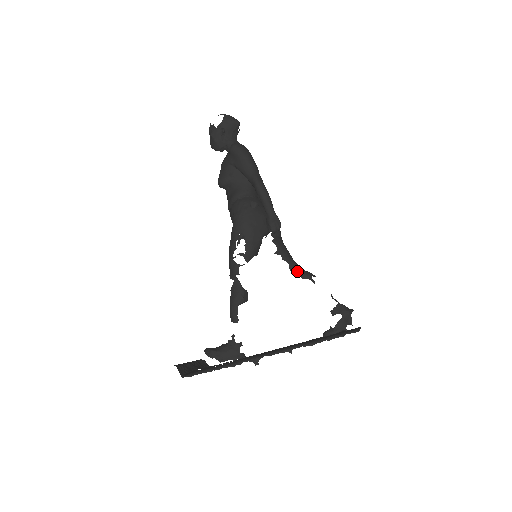
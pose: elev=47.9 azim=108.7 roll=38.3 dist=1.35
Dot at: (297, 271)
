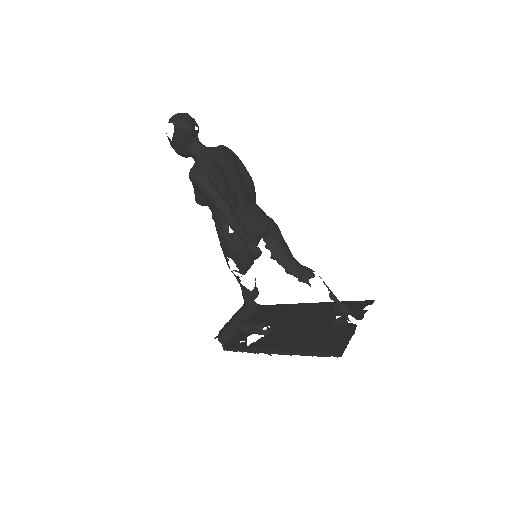
Dot at: (294, 274)
